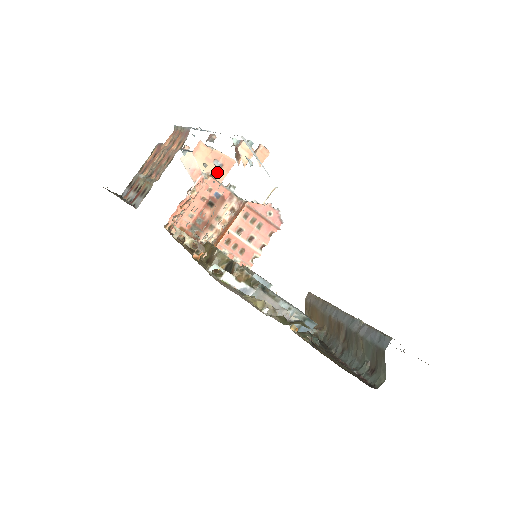
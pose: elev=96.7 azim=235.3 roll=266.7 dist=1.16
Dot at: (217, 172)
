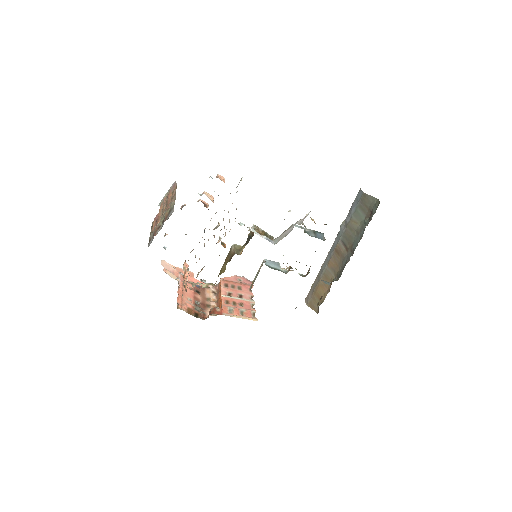
Dot at: occluded
